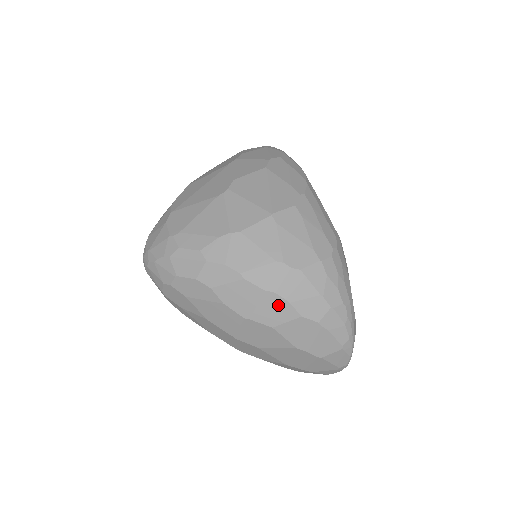
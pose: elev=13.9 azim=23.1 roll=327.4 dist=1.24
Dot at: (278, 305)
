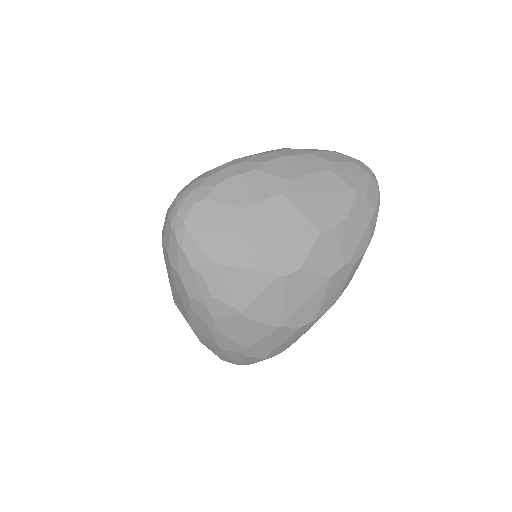
Dot at: (214, 347)
